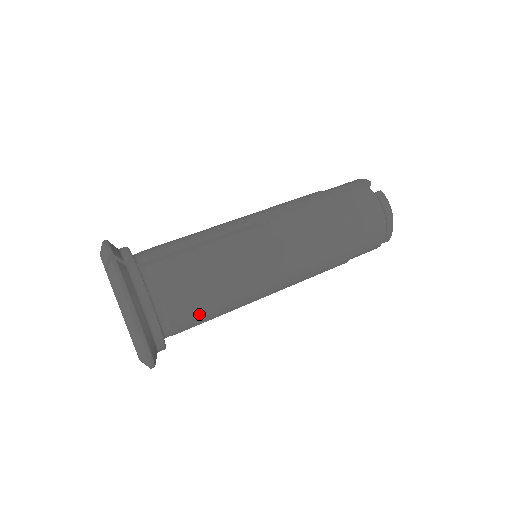
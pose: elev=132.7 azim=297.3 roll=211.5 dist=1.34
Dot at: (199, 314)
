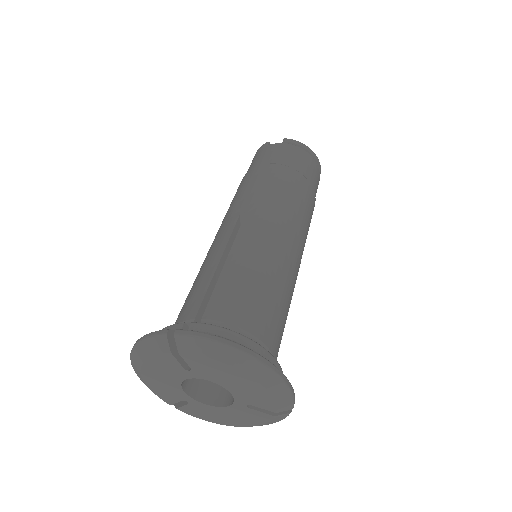
Dot at: (278, 322)
